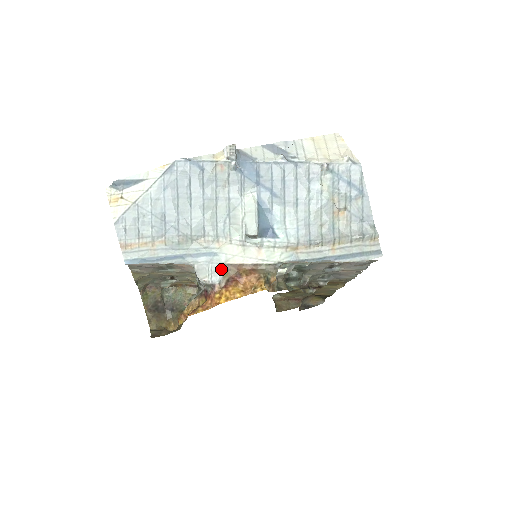
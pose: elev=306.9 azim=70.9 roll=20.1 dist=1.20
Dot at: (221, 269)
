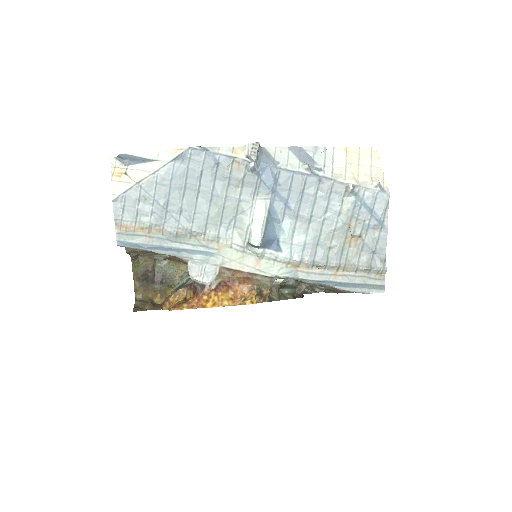
Dot at: (215, 271)
